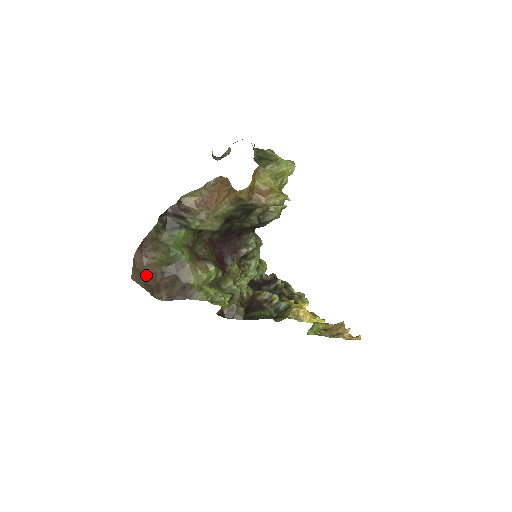
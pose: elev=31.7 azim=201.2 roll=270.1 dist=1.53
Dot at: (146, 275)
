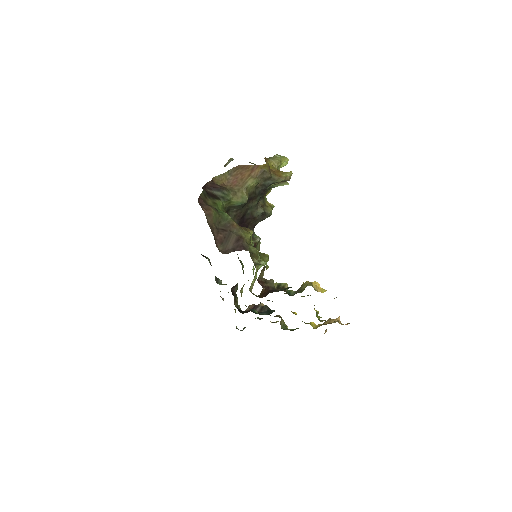
Dot at: (208, 224)
